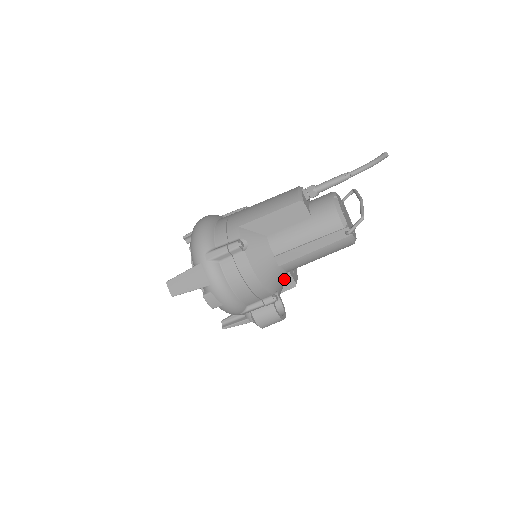
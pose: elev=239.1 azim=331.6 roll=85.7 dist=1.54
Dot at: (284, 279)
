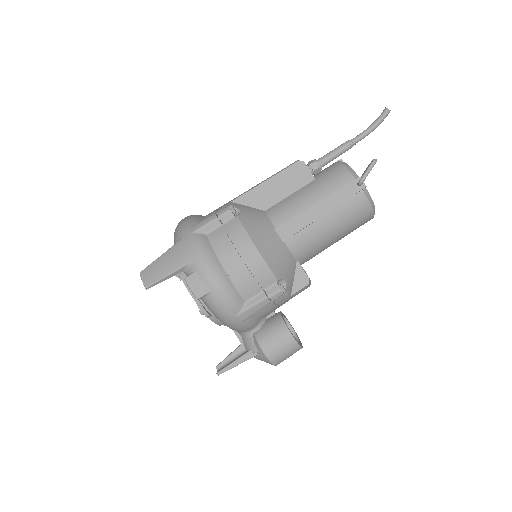
Dot at: (292, 269)
